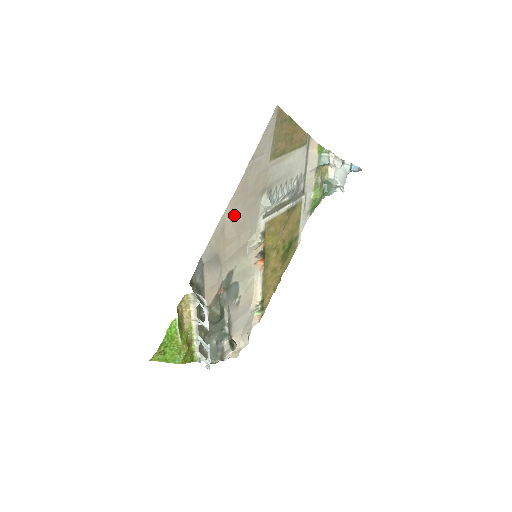
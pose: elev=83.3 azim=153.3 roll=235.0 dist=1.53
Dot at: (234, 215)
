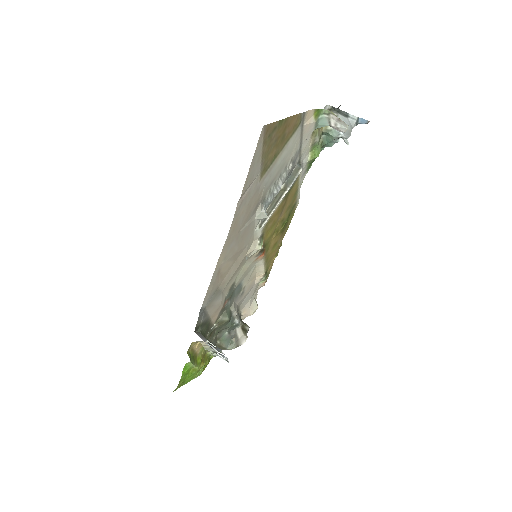
Dot at: (228, 253)
